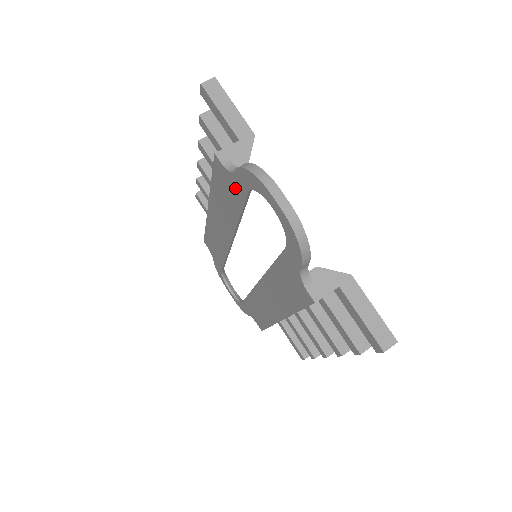
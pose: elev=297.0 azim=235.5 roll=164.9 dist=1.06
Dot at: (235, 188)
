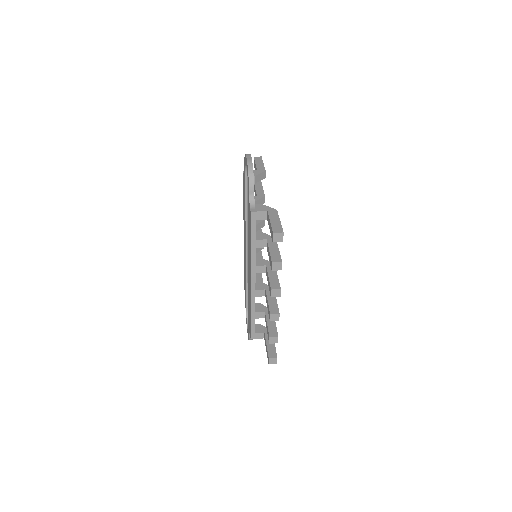
Dot at: (244, 182)
